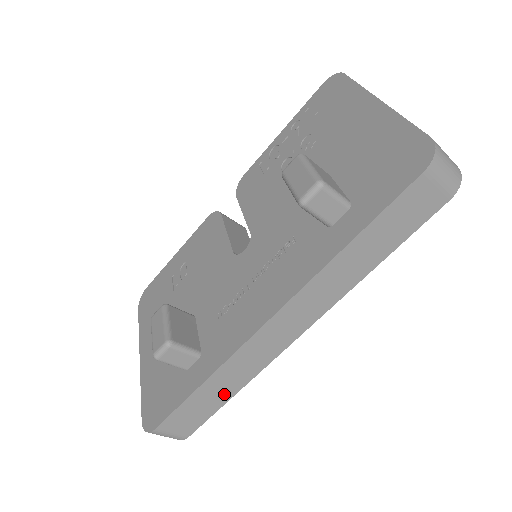
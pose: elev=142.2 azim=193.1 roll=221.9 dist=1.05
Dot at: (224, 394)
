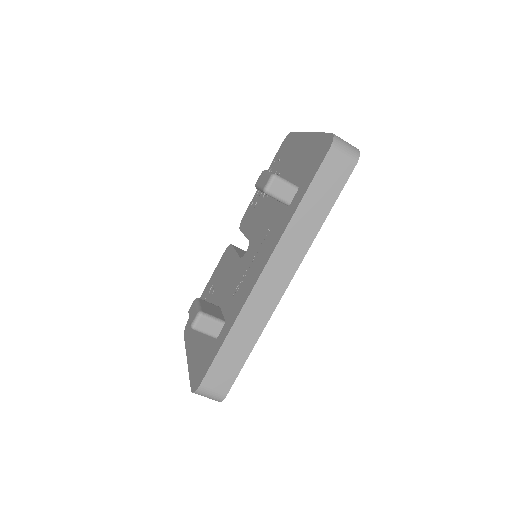
Dot at: (245, 346)
